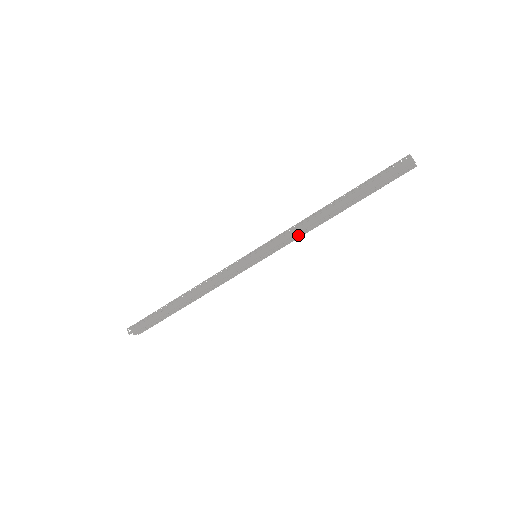
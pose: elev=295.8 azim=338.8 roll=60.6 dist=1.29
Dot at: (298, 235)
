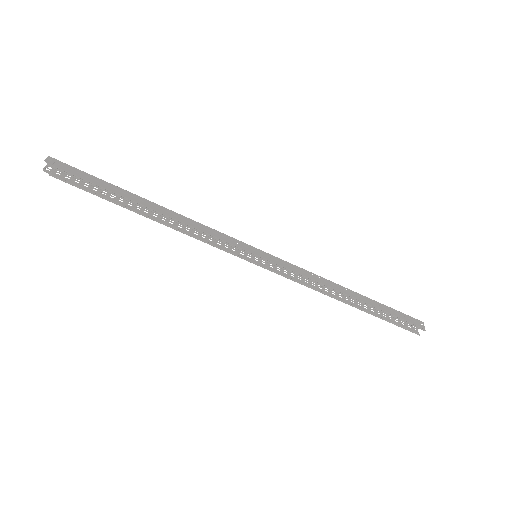
Dot at: (303, 282)
